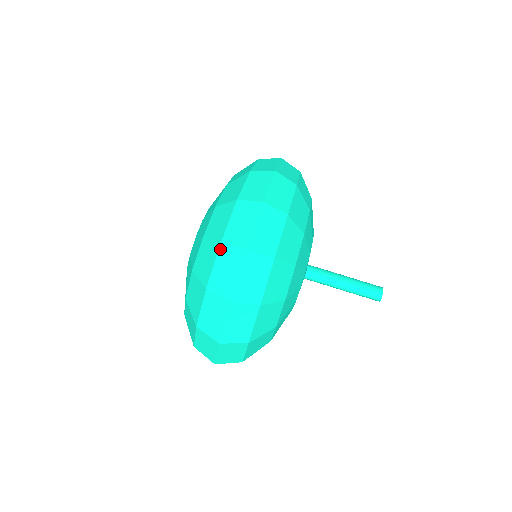
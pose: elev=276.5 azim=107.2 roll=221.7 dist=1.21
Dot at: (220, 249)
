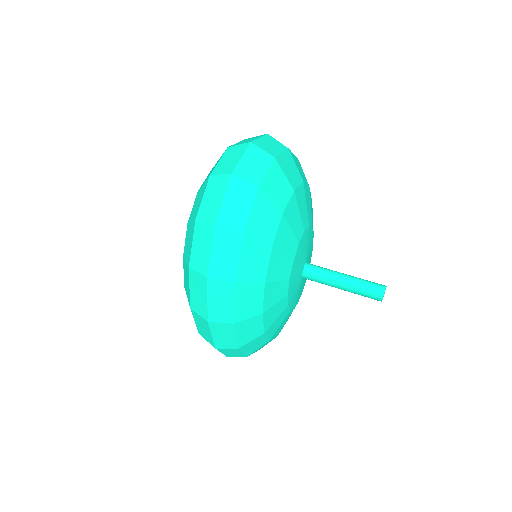
Dot at: occluded
